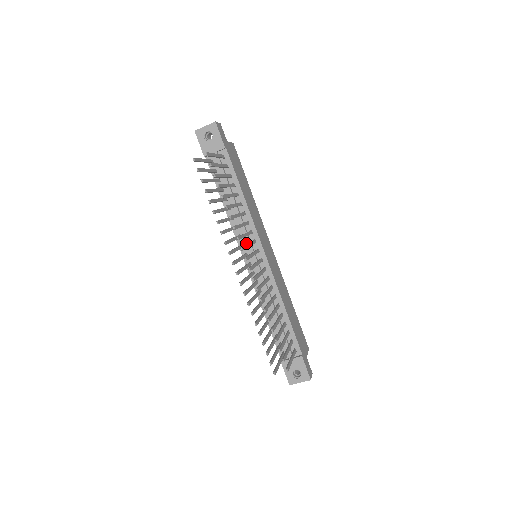
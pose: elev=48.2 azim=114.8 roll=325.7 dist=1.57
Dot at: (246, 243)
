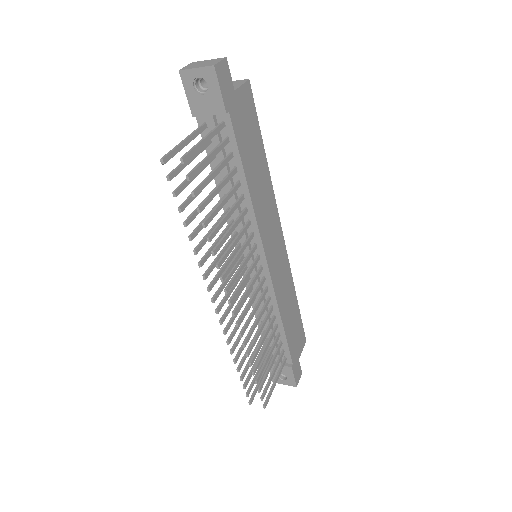
Dot at: occluded
